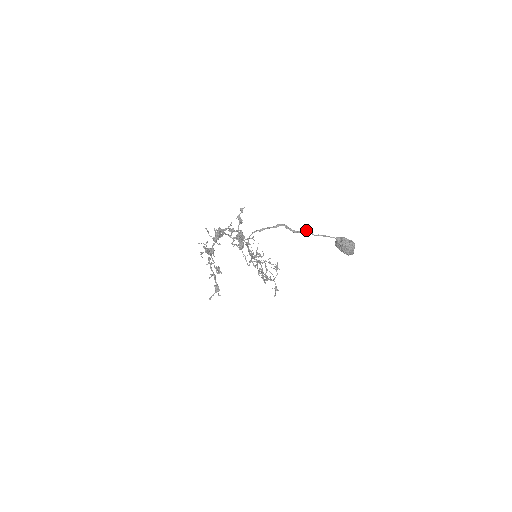
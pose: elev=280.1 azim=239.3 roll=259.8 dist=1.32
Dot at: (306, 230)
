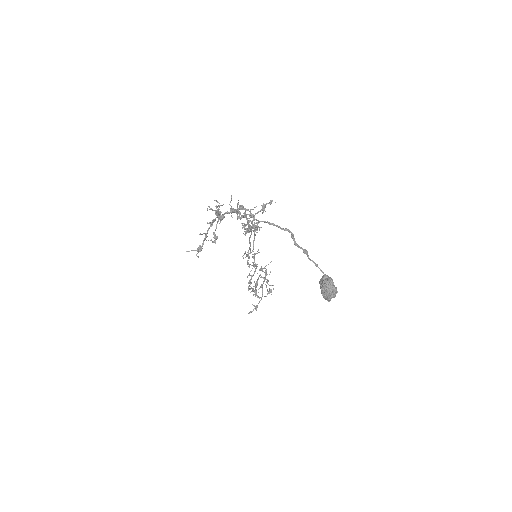
Dot at: occluded
